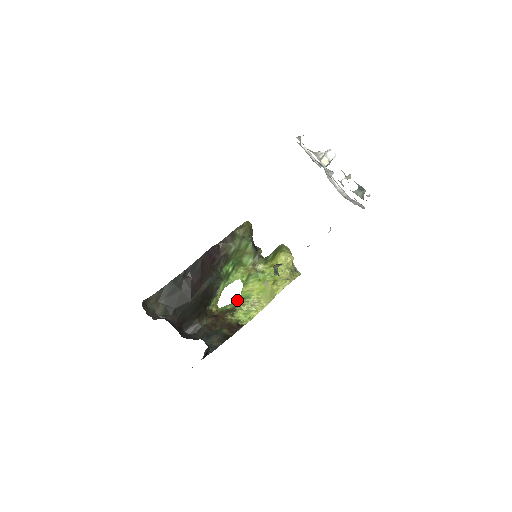
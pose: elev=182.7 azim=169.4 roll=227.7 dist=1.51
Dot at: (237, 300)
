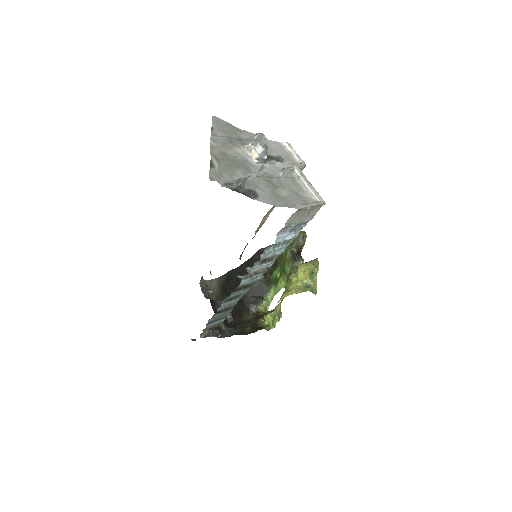
Dot at: occluded
